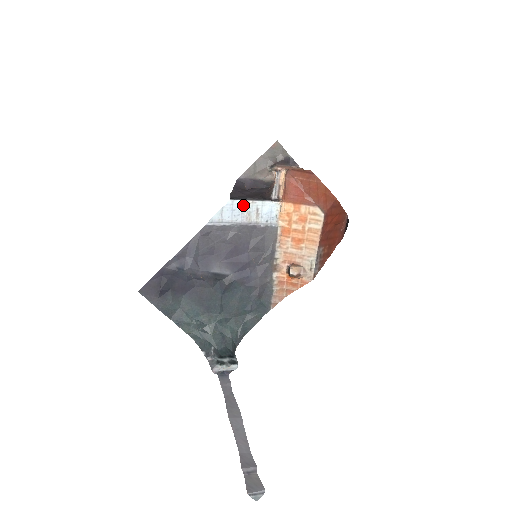
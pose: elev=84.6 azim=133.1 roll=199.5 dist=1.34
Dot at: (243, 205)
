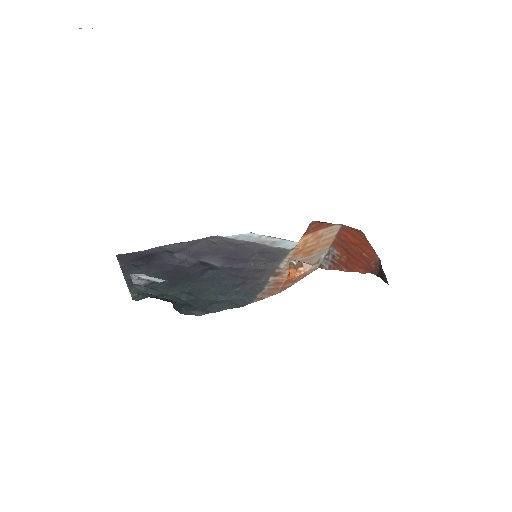
Dot at: (261, 238)
